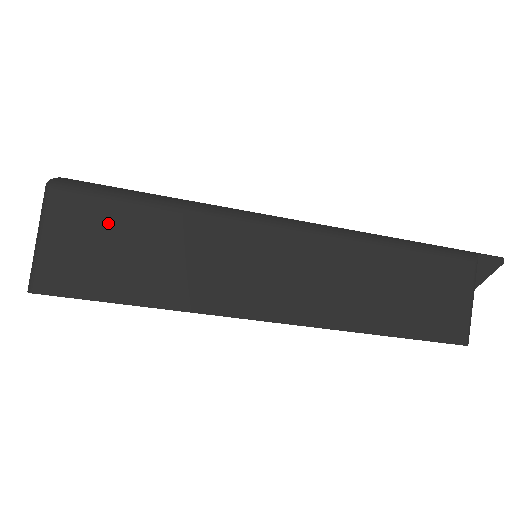
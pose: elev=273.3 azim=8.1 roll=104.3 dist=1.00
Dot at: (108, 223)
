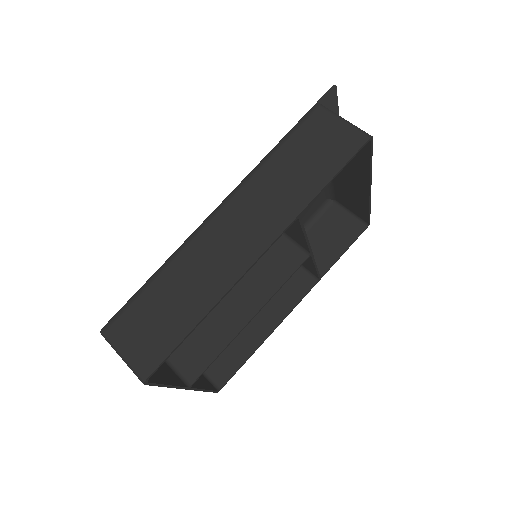
Dot at: (140, 315)
